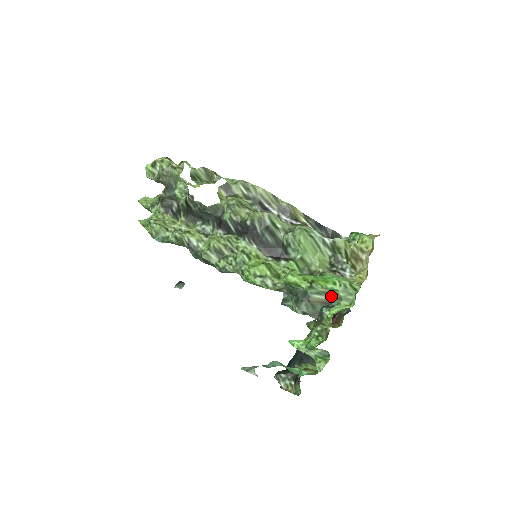
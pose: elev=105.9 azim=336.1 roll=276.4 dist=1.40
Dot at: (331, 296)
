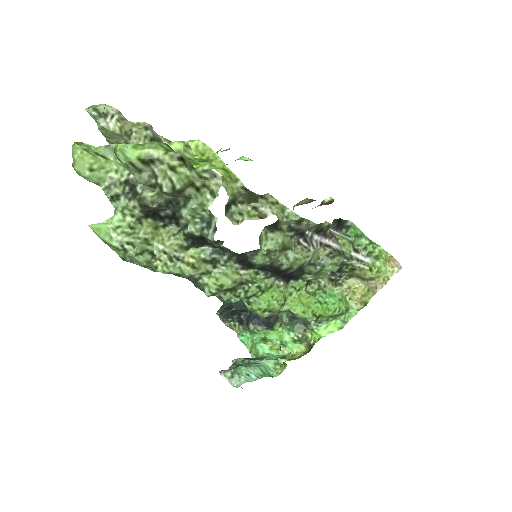
Dot at: occluded
